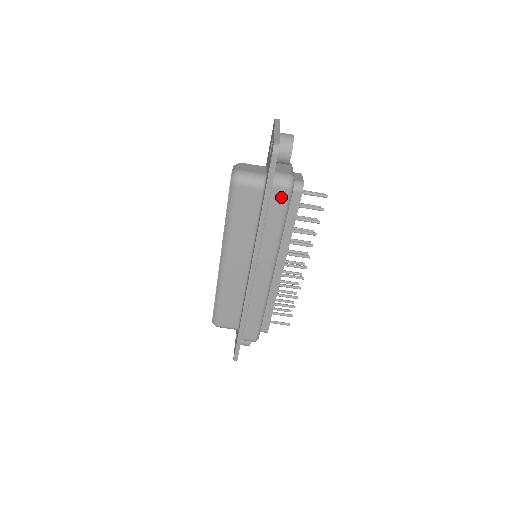
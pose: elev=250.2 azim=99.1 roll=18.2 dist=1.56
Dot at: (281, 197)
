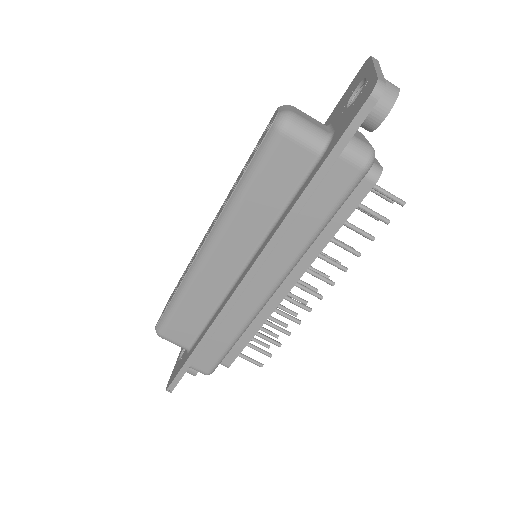
Dot at: (345, 177)
